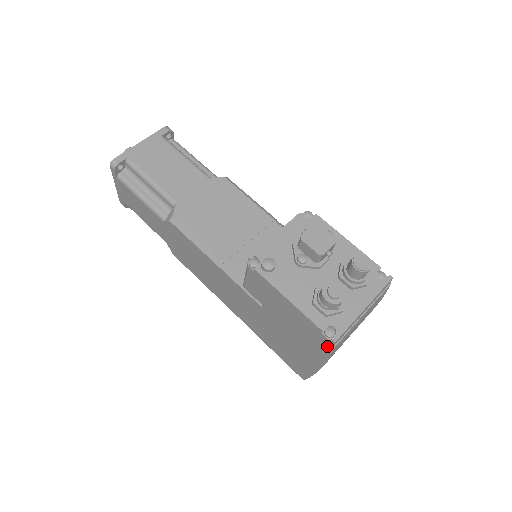
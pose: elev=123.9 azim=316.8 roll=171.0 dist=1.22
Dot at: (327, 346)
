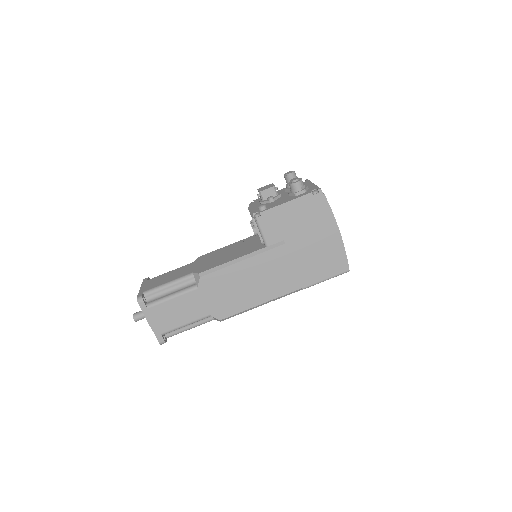
Dot at: (322, 200)
